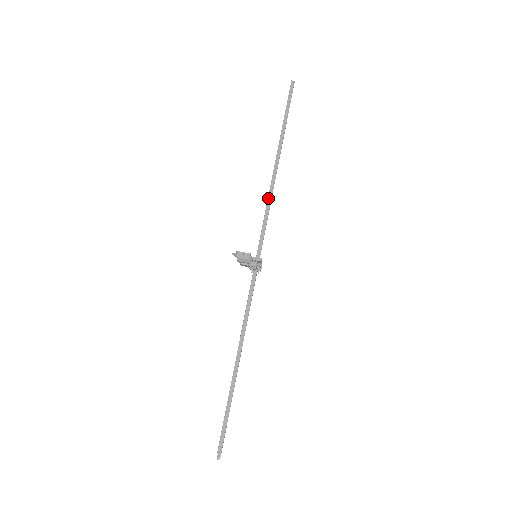
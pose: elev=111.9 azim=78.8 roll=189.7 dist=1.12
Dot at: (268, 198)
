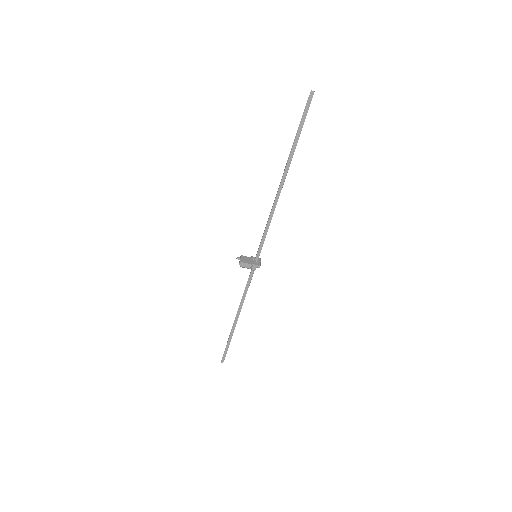
Dot at: (271, 212)
